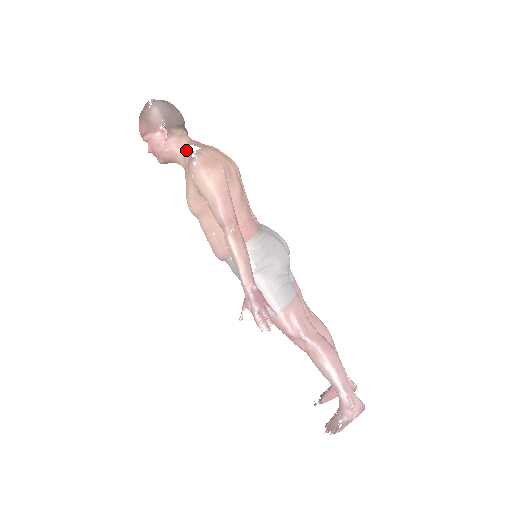
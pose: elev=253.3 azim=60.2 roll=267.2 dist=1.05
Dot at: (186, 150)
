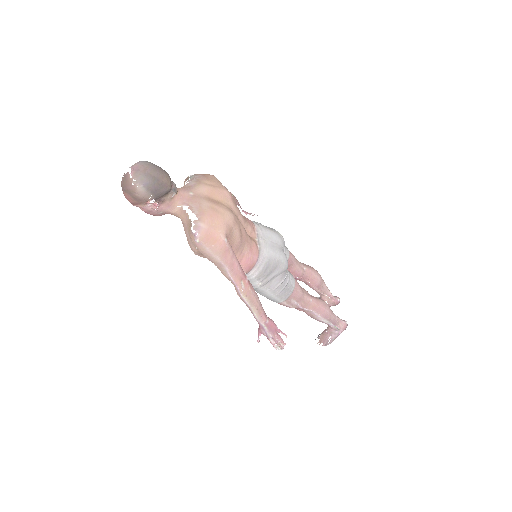
Dot at: (180, 211)
